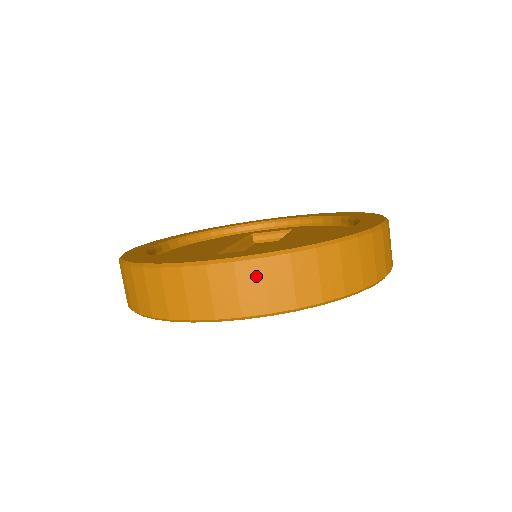
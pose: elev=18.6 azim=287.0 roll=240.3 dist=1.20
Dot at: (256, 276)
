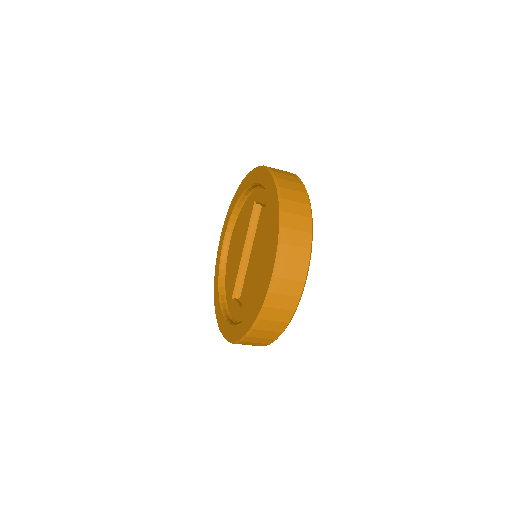
Dot at: occluded
